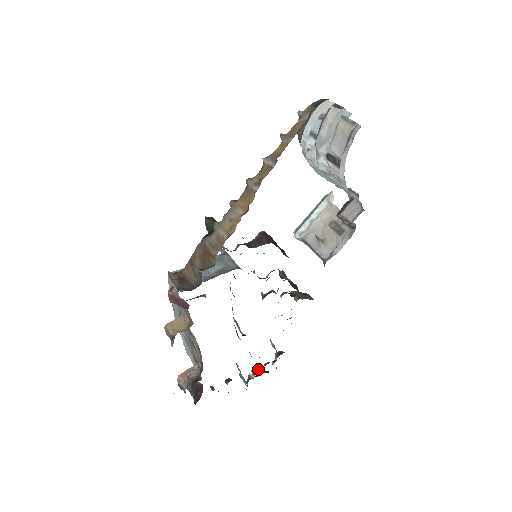
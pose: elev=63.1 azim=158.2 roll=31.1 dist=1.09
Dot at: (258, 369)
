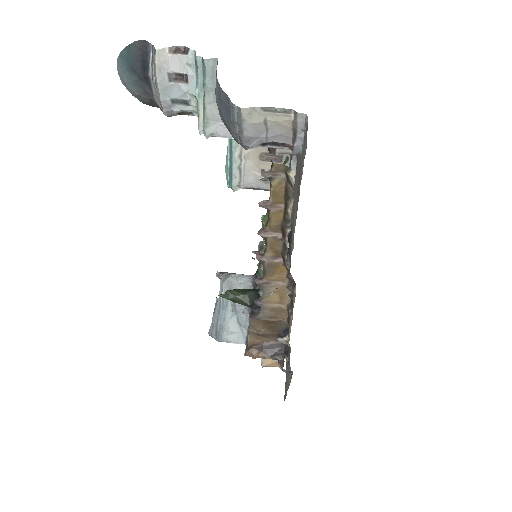
Dot at: occluded
